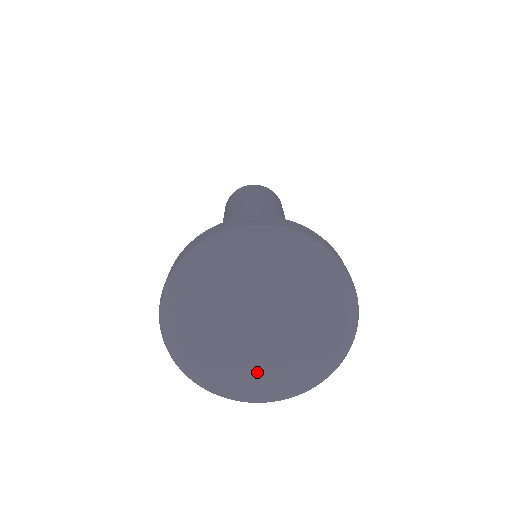
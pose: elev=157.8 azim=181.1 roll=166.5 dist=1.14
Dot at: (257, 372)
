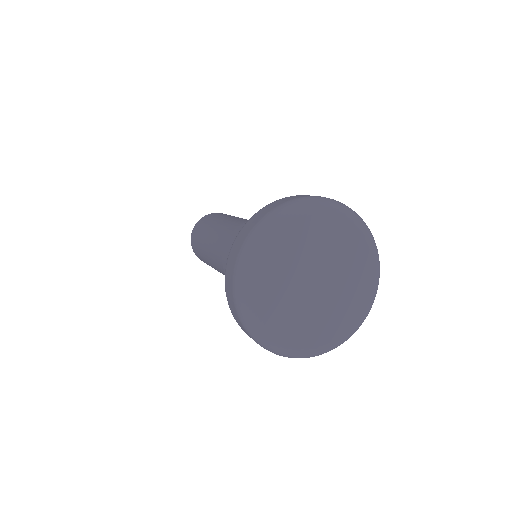
Dot at: (336, 315)
